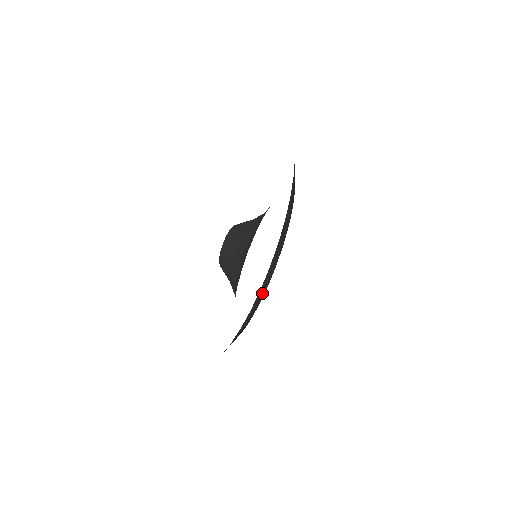
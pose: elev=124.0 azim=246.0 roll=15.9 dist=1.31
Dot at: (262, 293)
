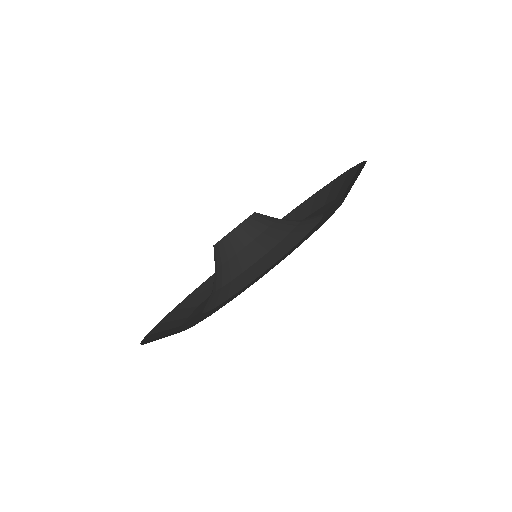
Dot at: (304, 212)
